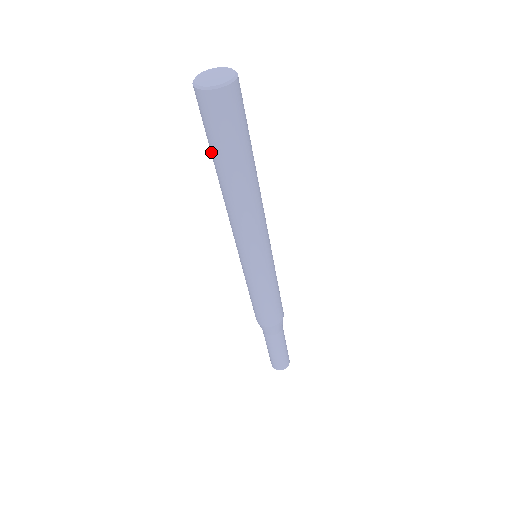
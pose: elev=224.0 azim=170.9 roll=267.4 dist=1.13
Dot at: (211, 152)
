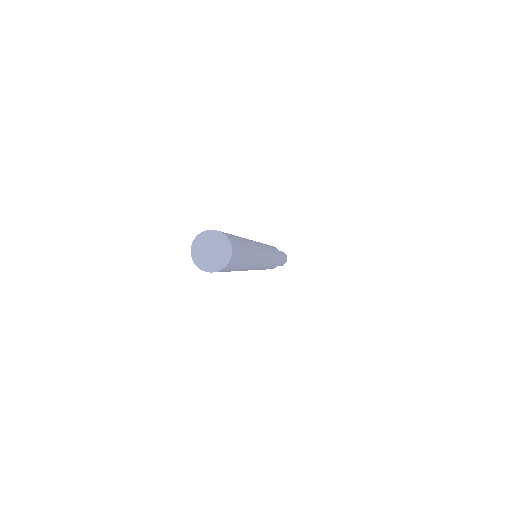
Dot at: occluded
